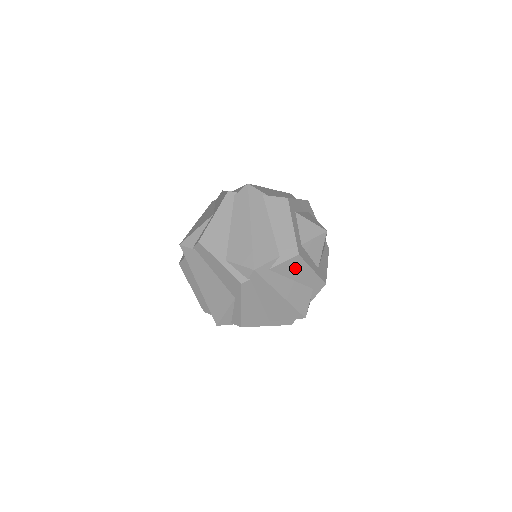
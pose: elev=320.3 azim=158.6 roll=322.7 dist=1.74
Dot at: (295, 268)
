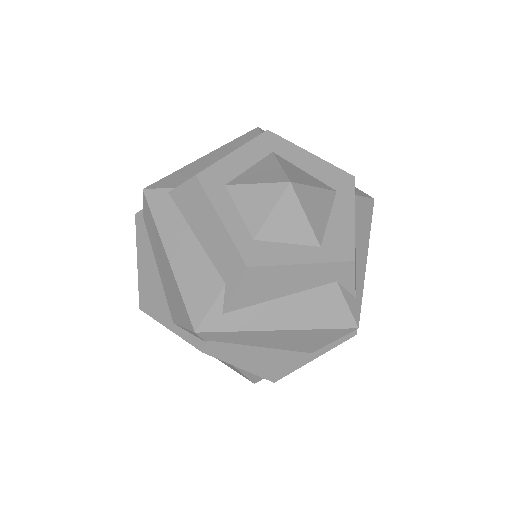
Dot at: (266, 283)
